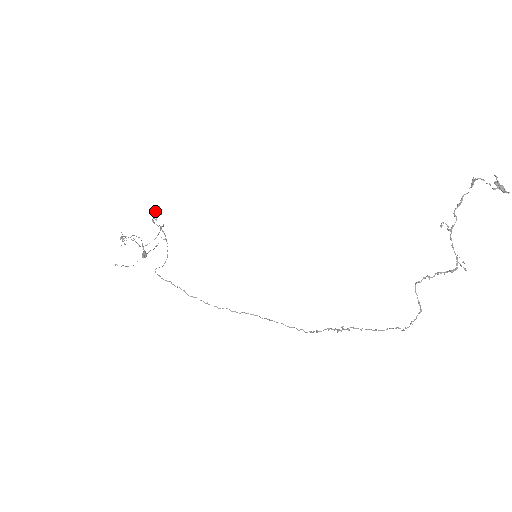
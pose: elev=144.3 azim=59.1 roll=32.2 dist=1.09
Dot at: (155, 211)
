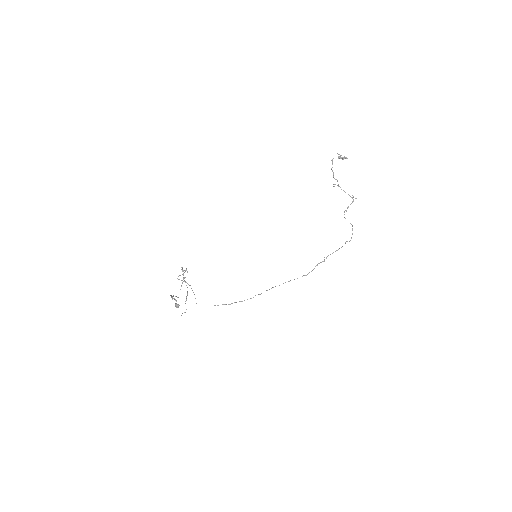
Dot at: (181, 269)
